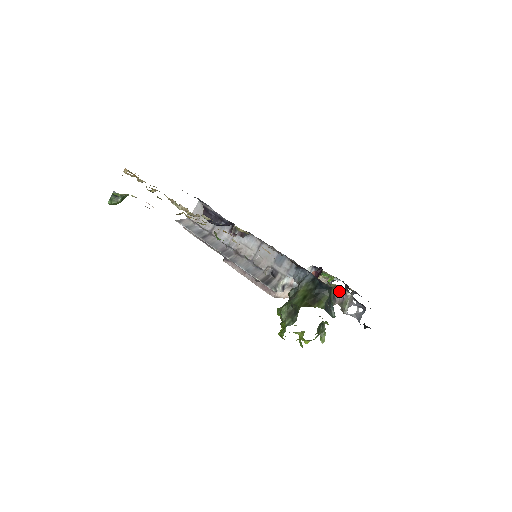
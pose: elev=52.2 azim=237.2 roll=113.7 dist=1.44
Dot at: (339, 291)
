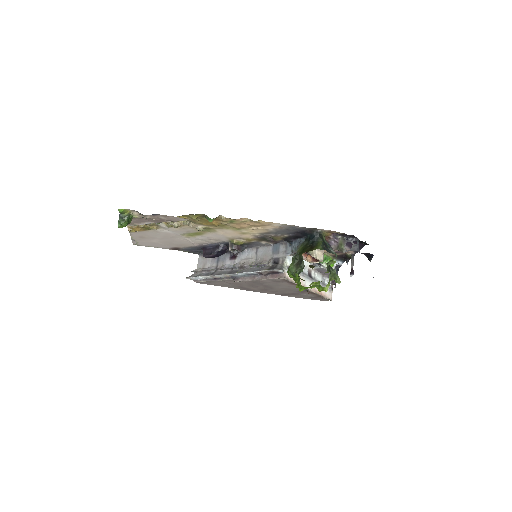
Dot at: (331, 240)
